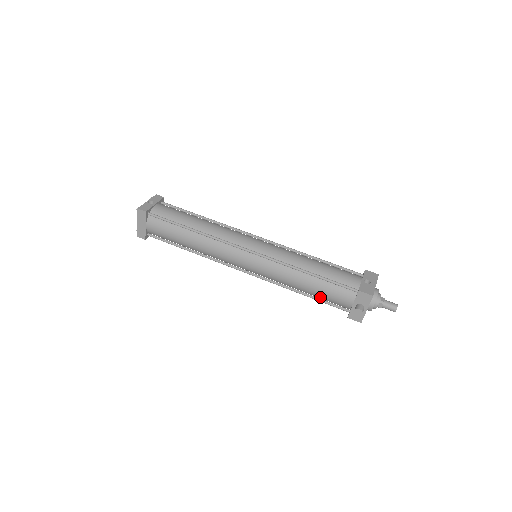
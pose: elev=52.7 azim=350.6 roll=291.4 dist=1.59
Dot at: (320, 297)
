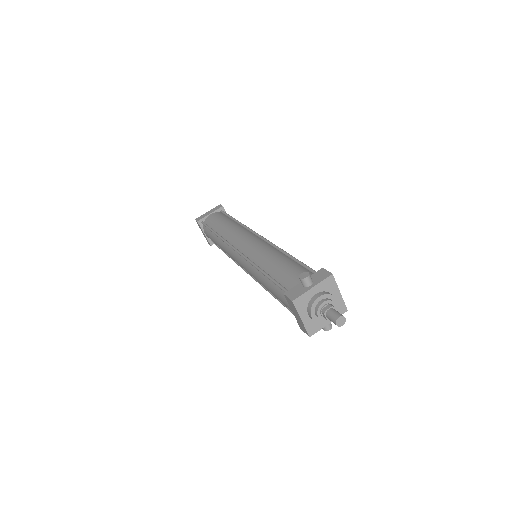
Dot at: (277, 276)
